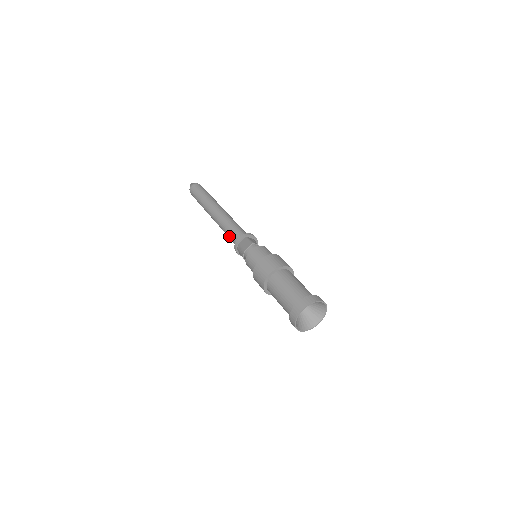
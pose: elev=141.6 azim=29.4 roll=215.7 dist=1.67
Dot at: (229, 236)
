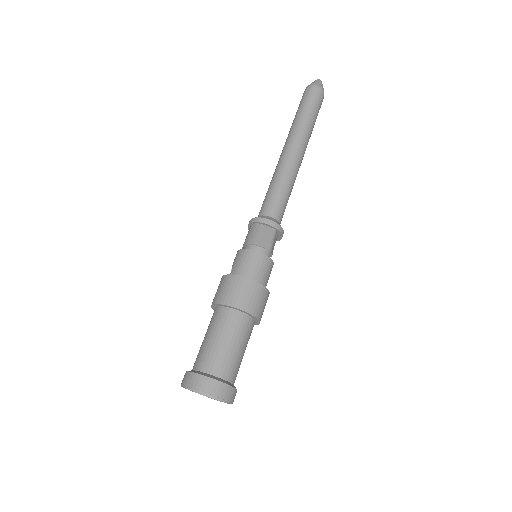
Dot at: (267, 197)
